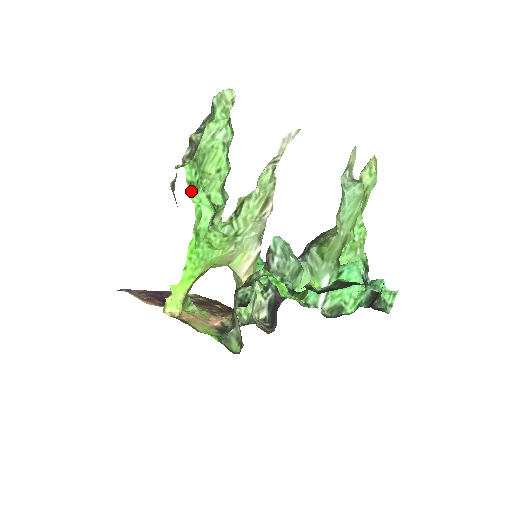
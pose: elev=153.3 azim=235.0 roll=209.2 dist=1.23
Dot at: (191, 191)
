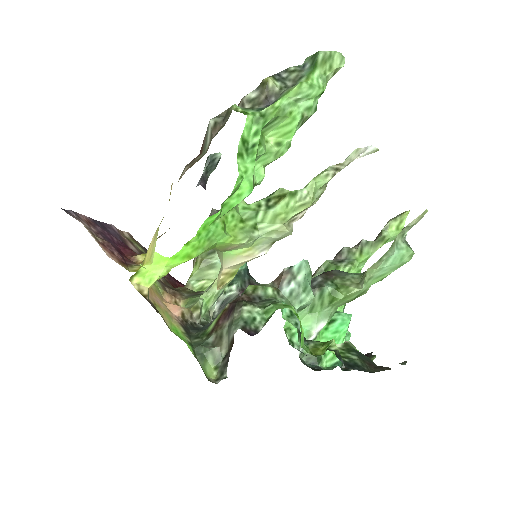
Dot at: (241, 152)
